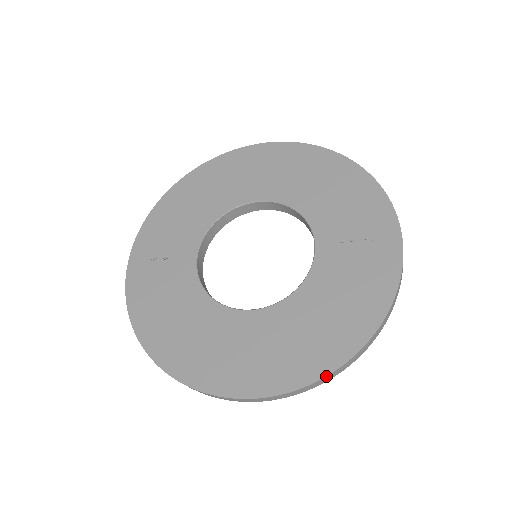
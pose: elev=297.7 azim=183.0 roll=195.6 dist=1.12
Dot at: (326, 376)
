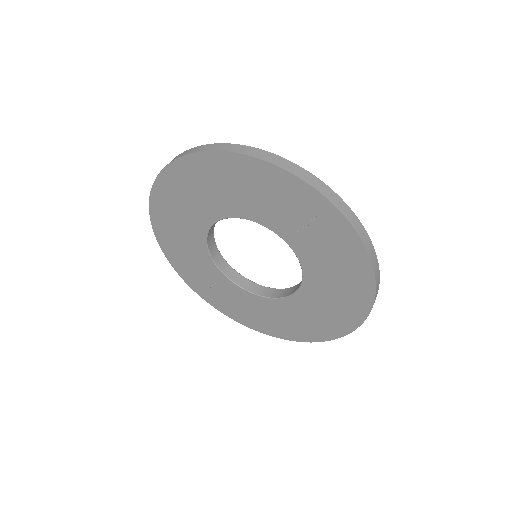
Dot at: (368, 315)
